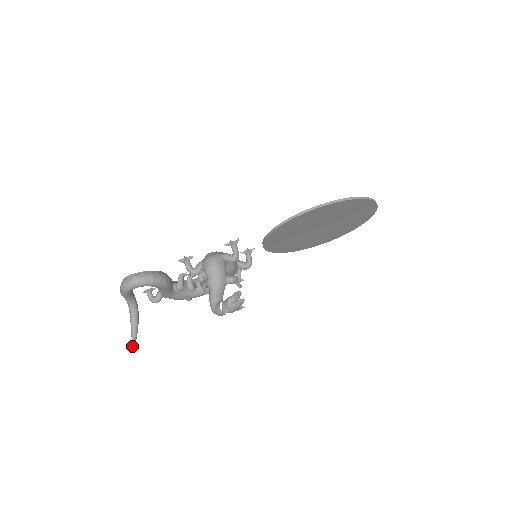
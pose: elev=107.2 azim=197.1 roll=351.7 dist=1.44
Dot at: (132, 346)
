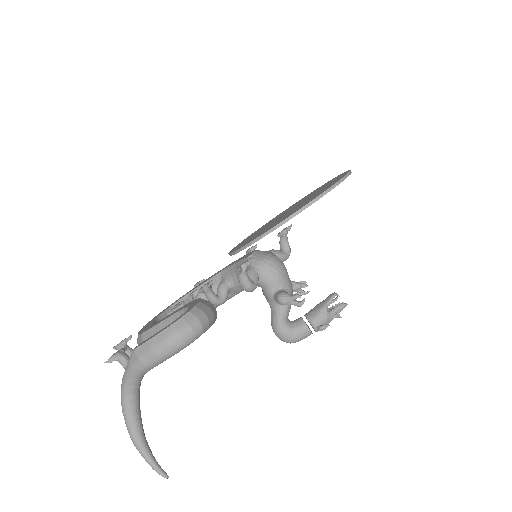
Dot at: (157, 468)
